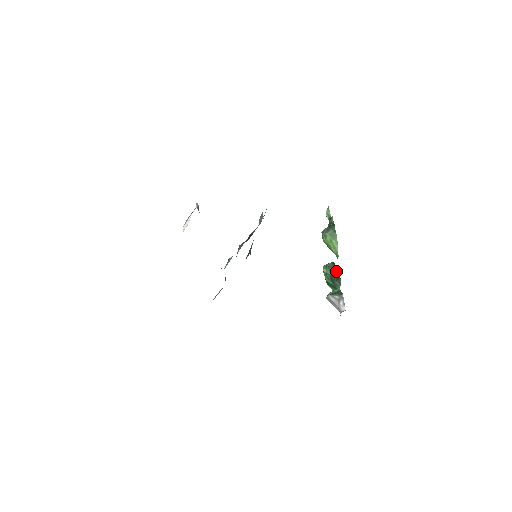
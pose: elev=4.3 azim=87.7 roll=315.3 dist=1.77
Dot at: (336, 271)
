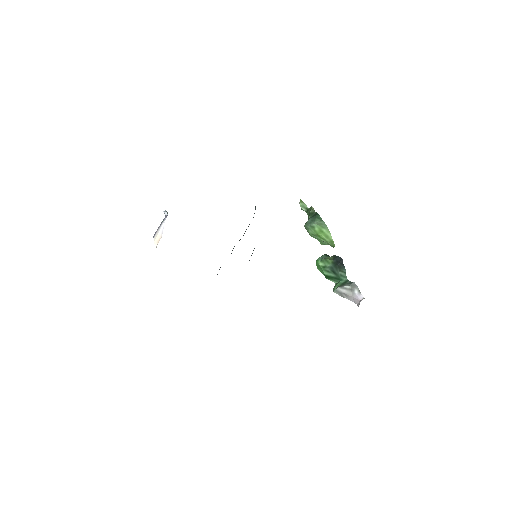
Dot at: (336, 261)
